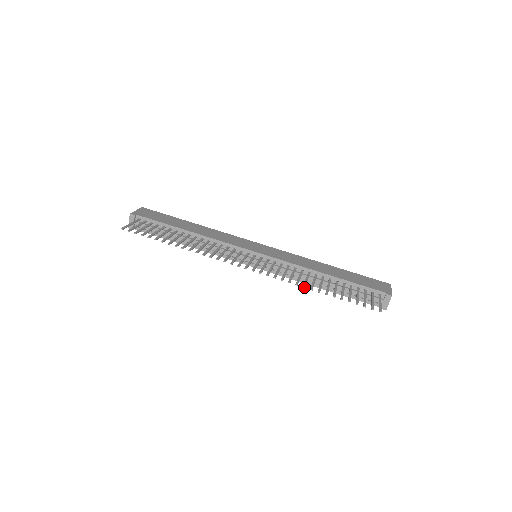
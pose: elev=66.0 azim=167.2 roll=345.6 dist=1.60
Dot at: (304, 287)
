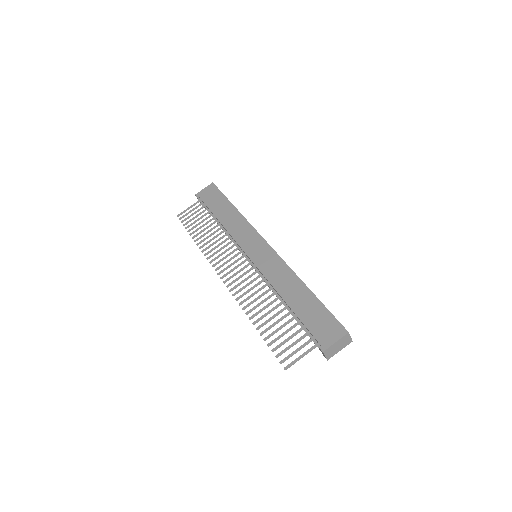
Dot at: occluded
